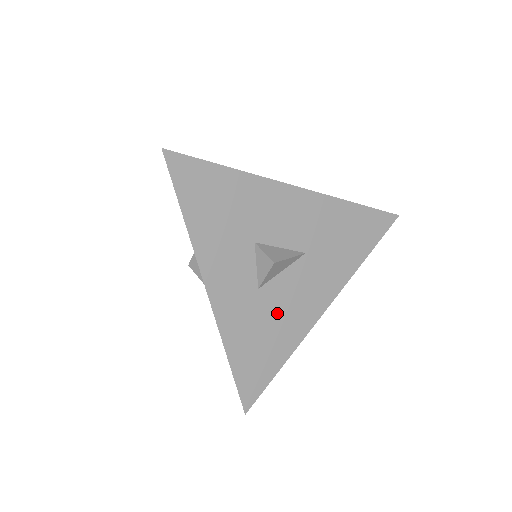
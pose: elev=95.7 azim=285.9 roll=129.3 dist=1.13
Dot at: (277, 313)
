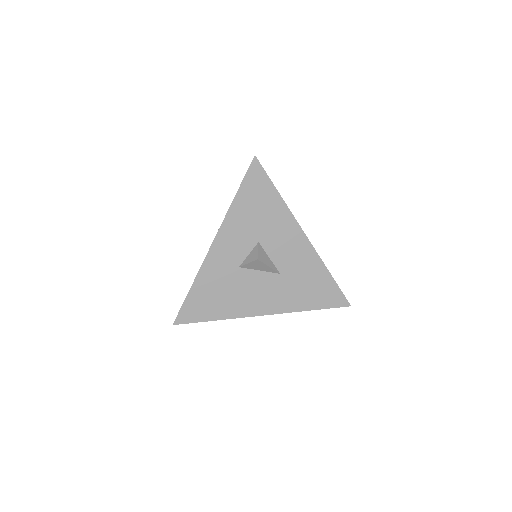
Dot at: (237, 289)
